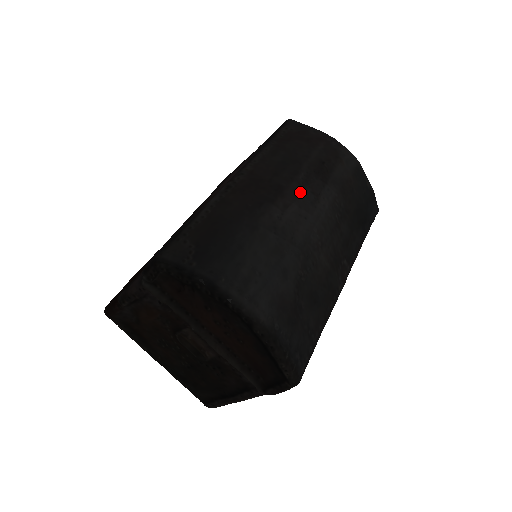
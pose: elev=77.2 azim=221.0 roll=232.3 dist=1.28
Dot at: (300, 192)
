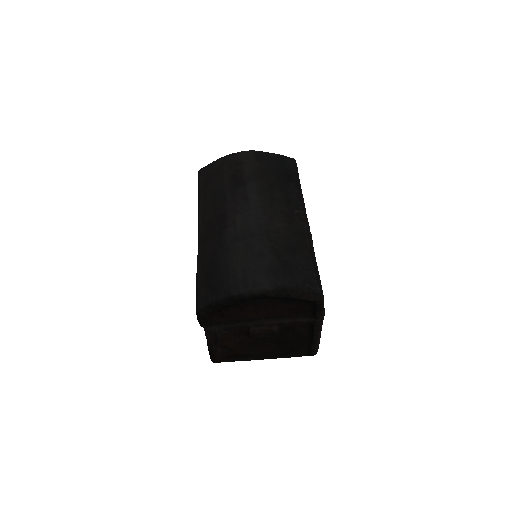
Dot at: (235, 206)
